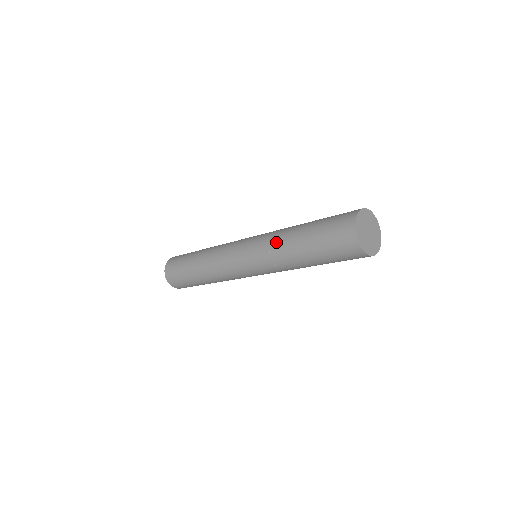
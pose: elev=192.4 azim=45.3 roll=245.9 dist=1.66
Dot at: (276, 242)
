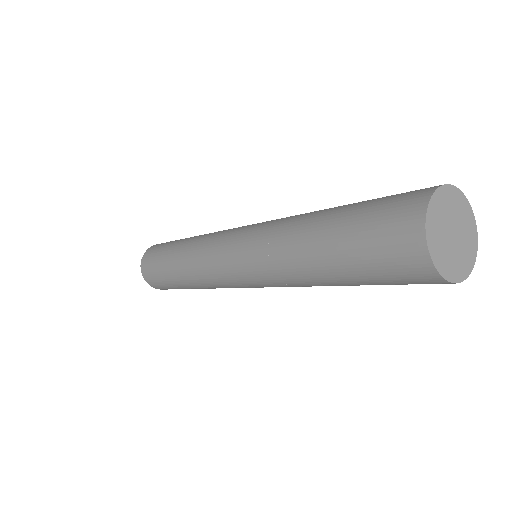
Dot at: (293, 216)
